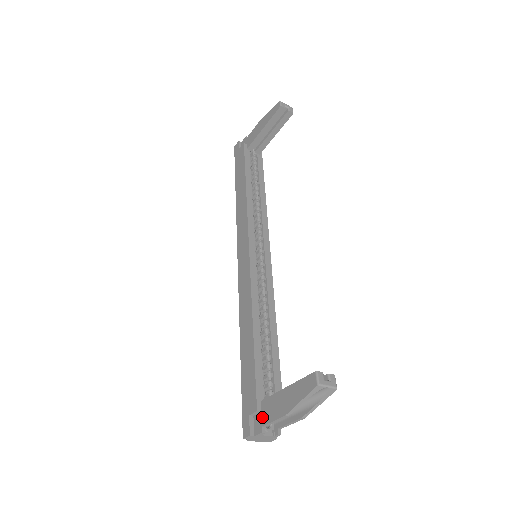
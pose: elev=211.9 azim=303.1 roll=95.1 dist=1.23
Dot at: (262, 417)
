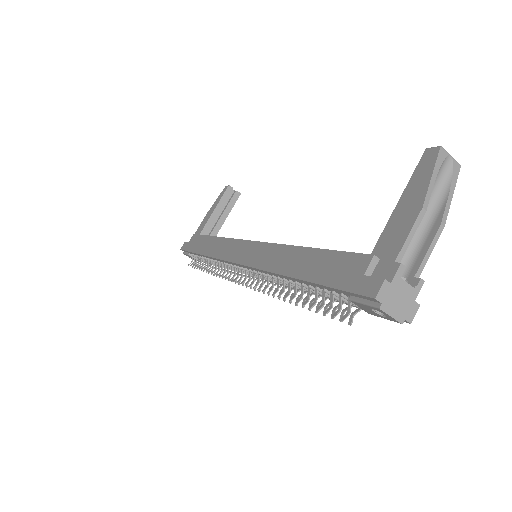
Dot at: (386, 258)
